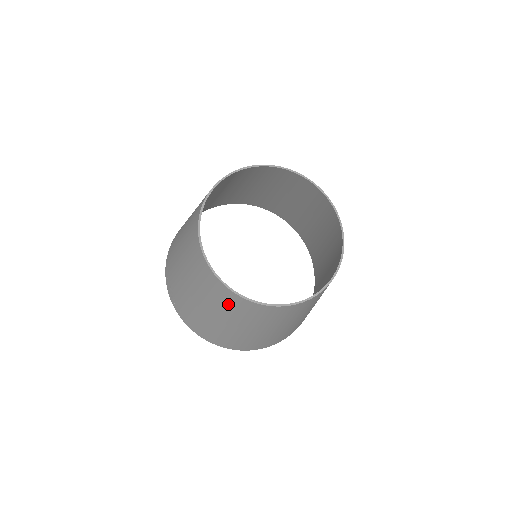
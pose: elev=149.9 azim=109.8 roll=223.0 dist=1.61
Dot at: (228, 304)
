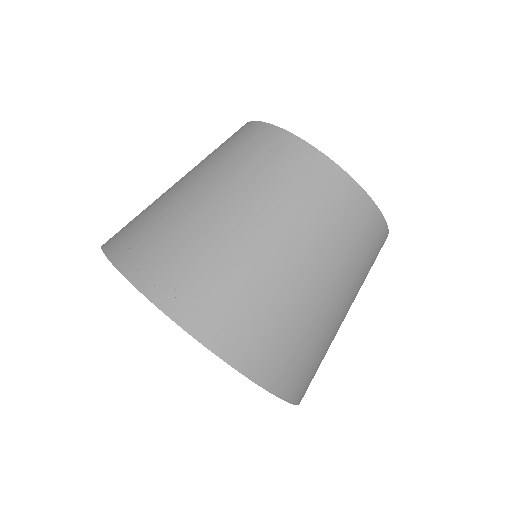
Dot at: (335, 213)
